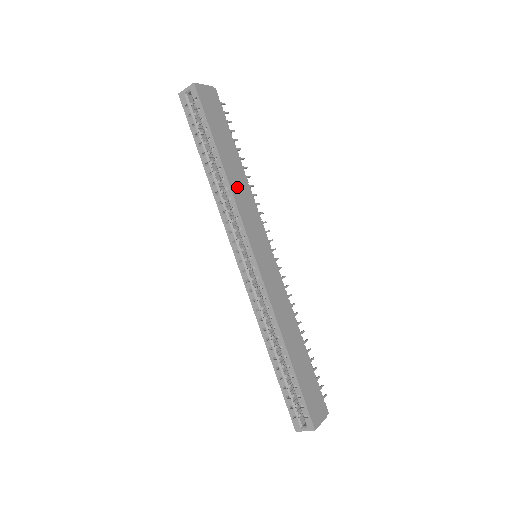
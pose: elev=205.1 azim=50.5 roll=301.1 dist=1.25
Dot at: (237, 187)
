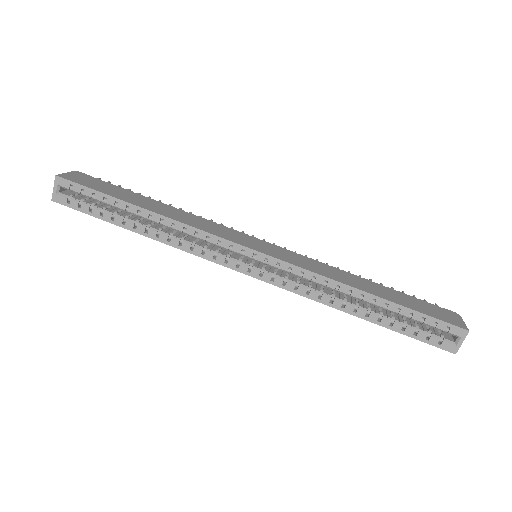
Dot at: (180, 217)
